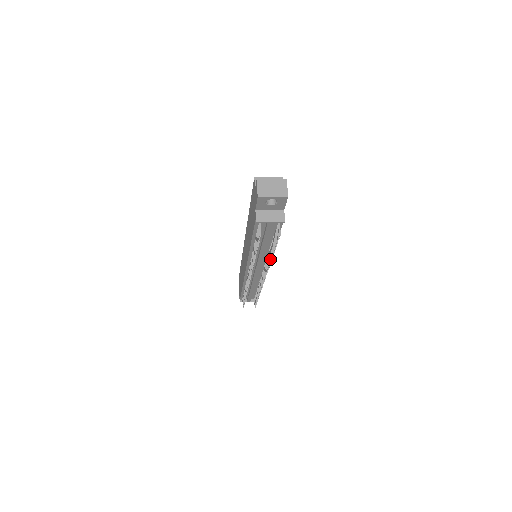
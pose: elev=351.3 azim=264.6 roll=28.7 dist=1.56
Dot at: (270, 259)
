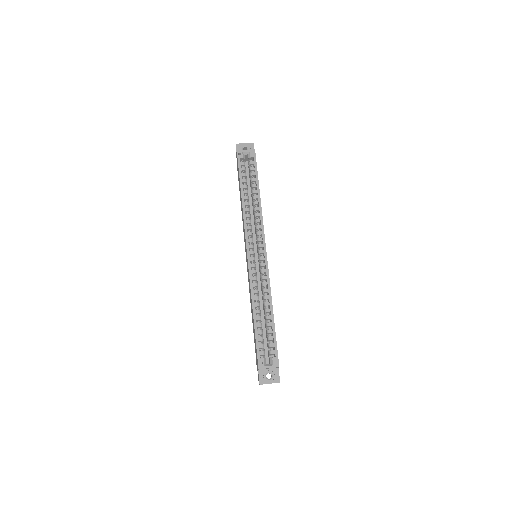
Dot at: occluded
